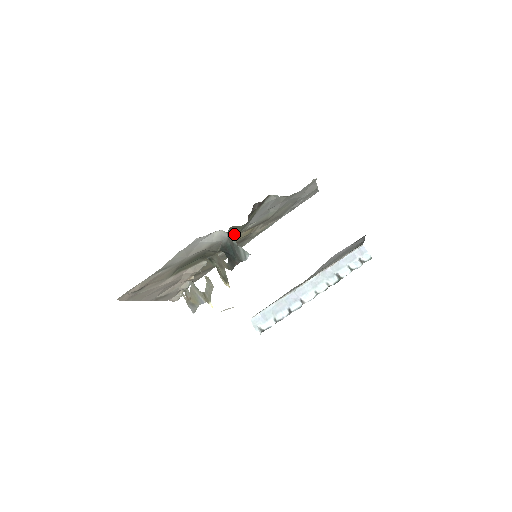
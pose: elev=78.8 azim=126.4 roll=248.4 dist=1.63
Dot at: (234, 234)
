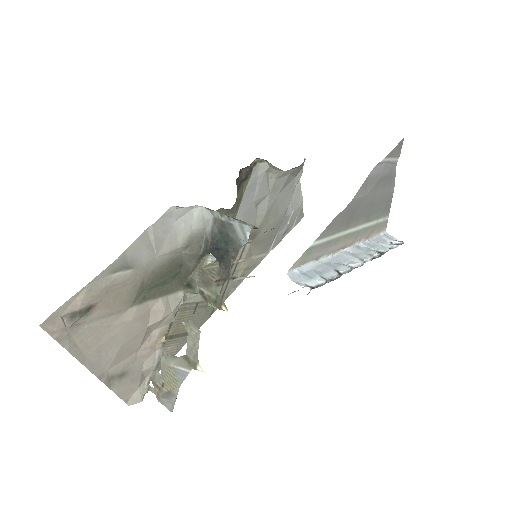
Dot at: occluded
